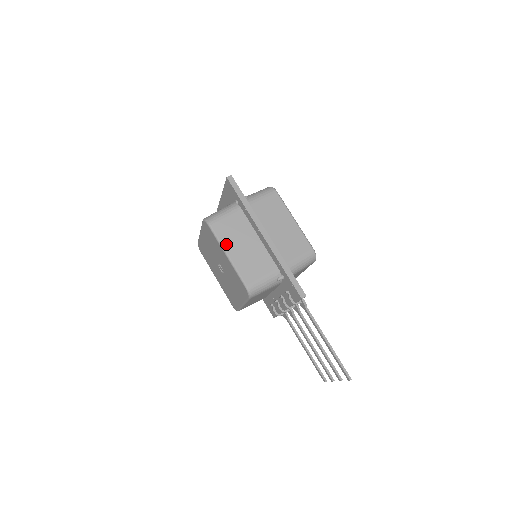
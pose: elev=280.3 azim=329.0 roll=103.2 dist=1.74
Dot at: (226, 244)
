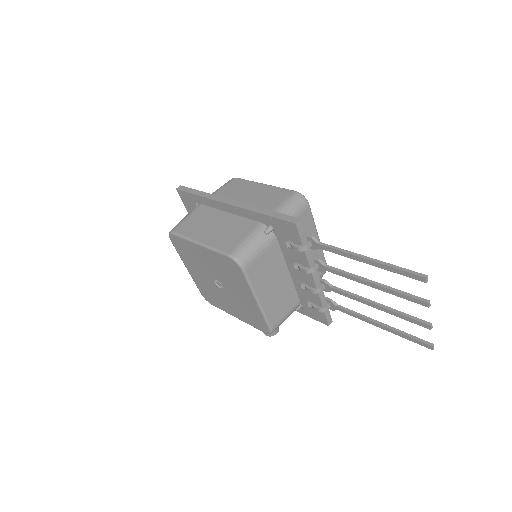
Dot at: (194, 236)
